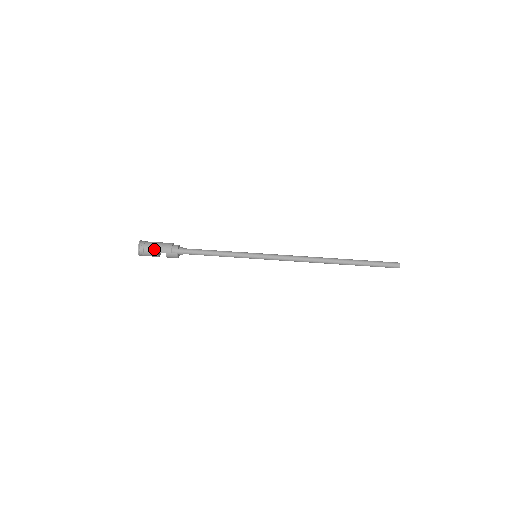
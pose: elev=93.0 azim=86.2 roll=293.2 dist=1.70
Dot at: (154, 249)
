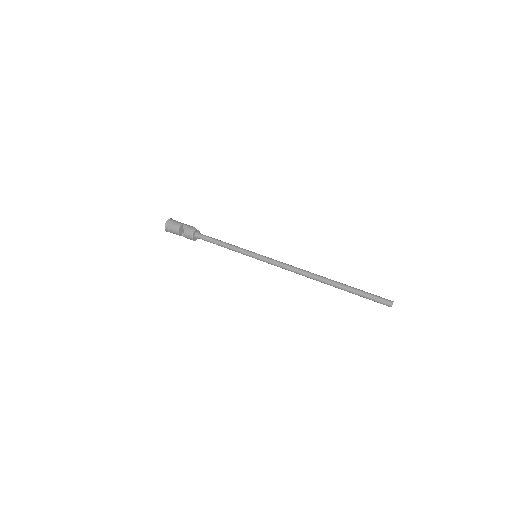
Dot at: (182, 223)
